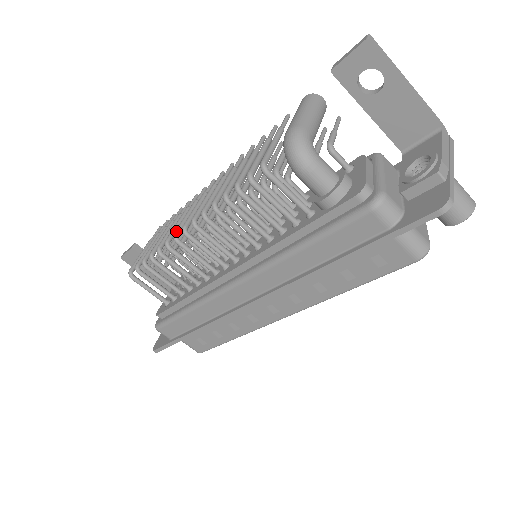
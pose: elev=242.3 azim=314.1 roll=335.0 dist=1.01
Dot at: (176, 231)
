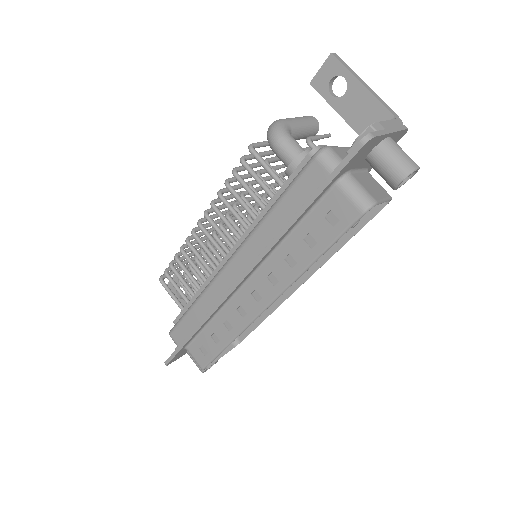
Dot at: (195, 227)
